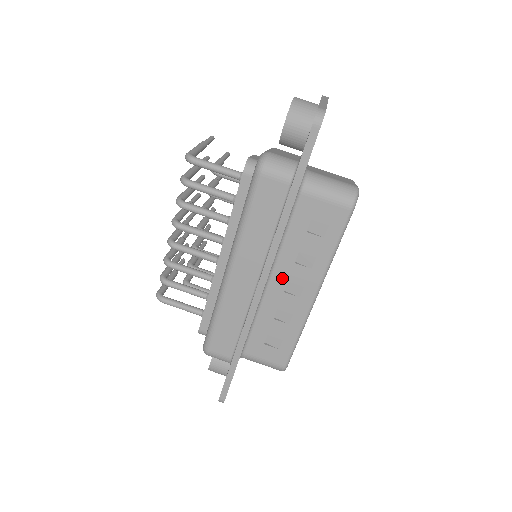
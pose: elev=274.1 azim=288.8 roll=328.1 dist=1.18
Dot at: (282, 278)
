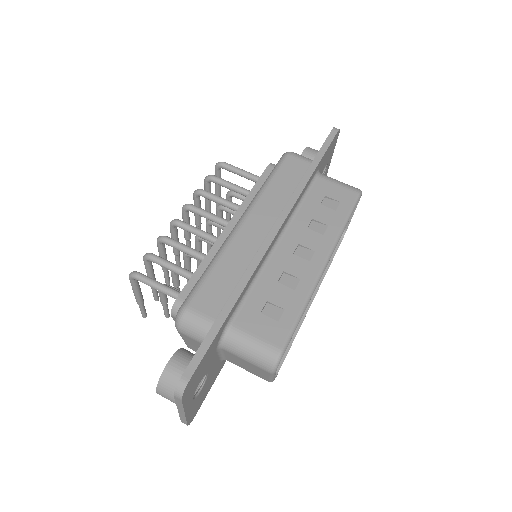
Dot at: (293, 240)
